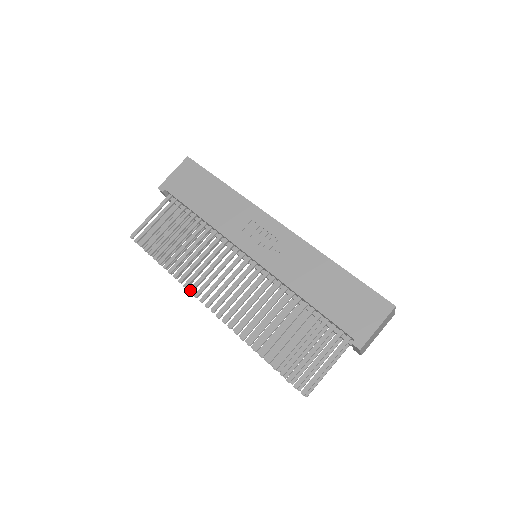
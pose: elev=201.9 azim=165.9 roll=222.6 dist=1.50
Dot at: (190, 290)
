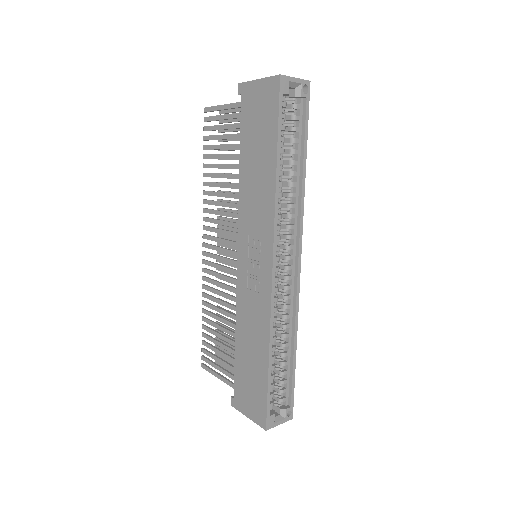
Dot at: (203, 218)
